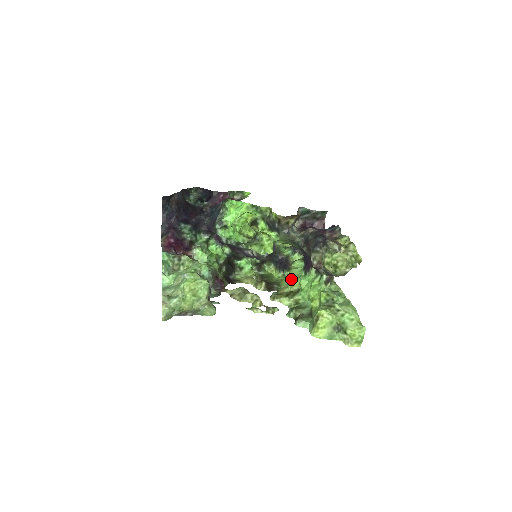
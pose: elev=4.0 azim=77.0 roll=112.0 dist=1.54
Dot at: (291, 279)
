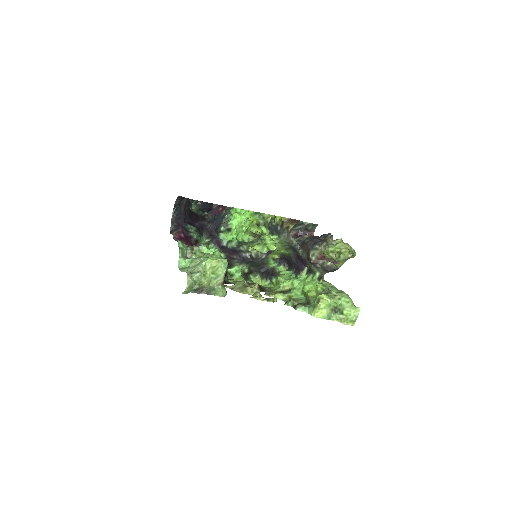
Dot at: occluded
